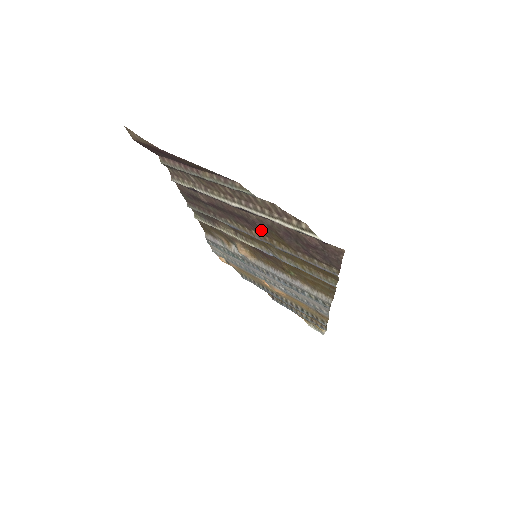
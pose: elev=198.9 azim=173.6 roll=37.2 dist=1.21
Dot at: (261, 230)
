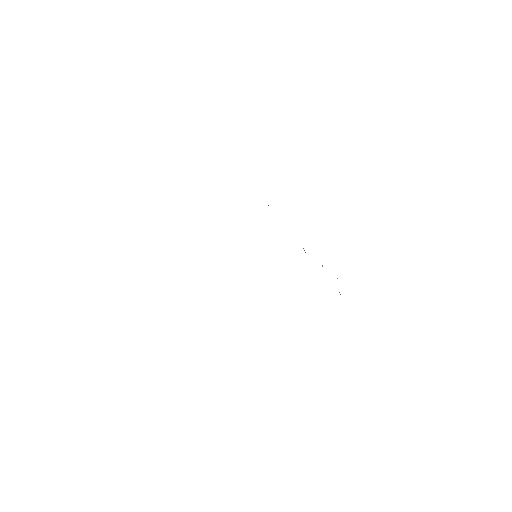
Dot at: occluded
